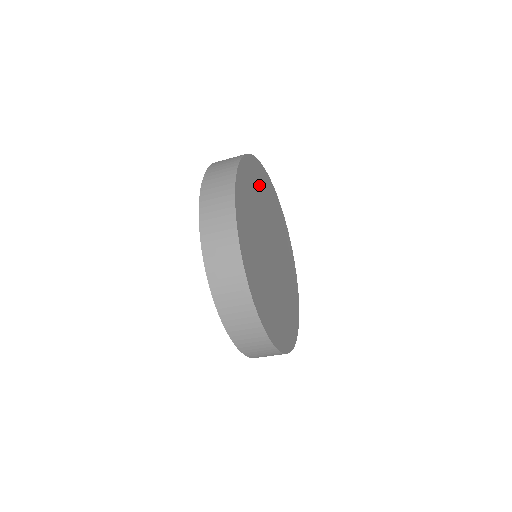
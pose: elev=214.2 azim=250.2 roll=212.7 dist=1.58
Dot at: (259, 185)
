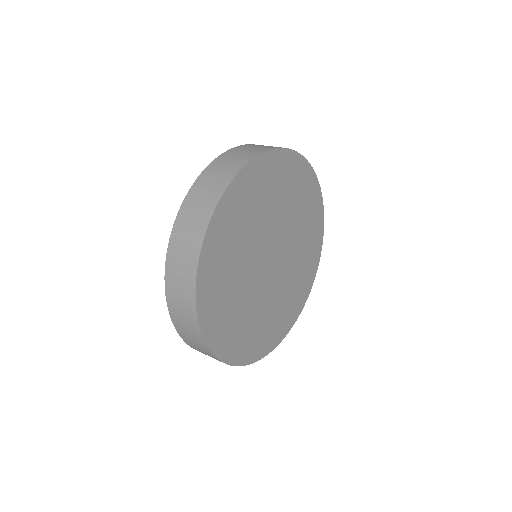
Dot at: (241, 215)
